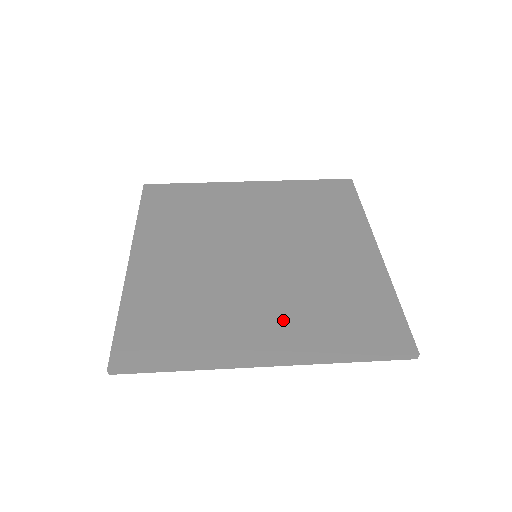
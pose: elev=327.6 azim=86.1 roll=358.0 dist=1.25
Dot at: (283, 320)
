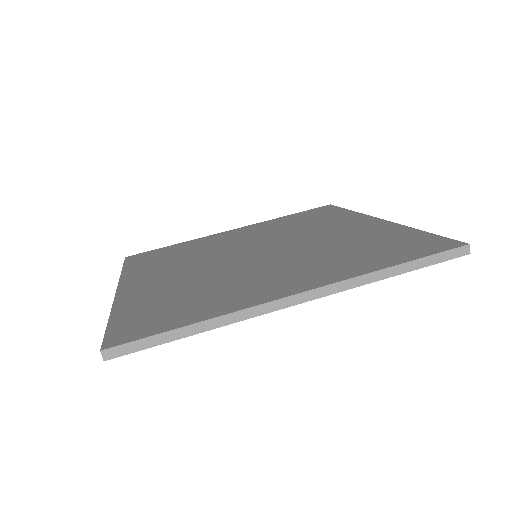
Dot at: (303, 270)
